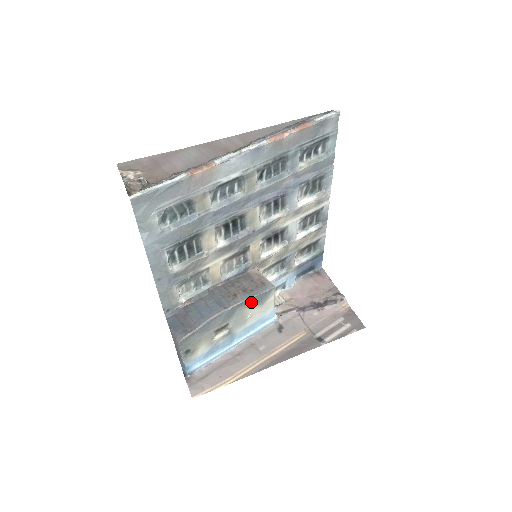
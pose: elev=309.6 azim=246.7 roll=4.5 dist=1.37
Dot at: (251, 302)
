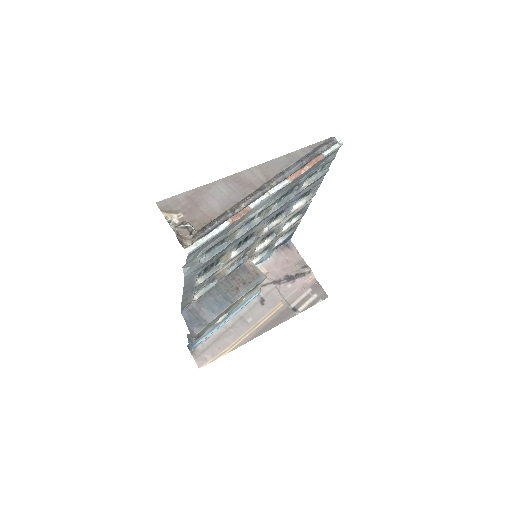
Dot at: occluded
